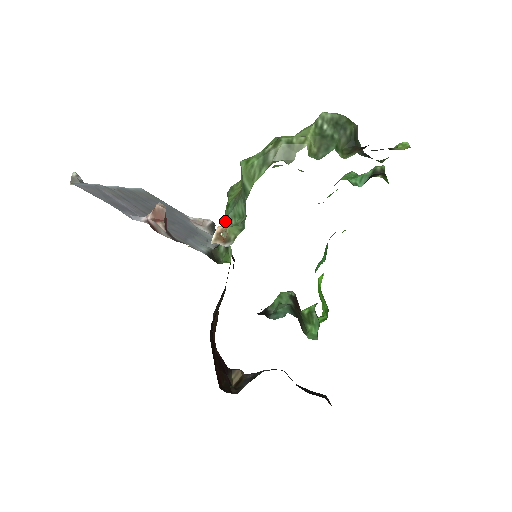
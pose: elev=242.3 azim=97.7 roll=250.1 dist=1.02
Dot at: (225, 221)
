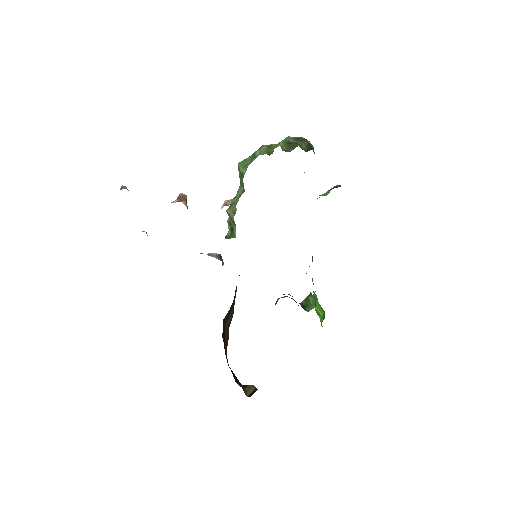
Dot at: (230, 206)
